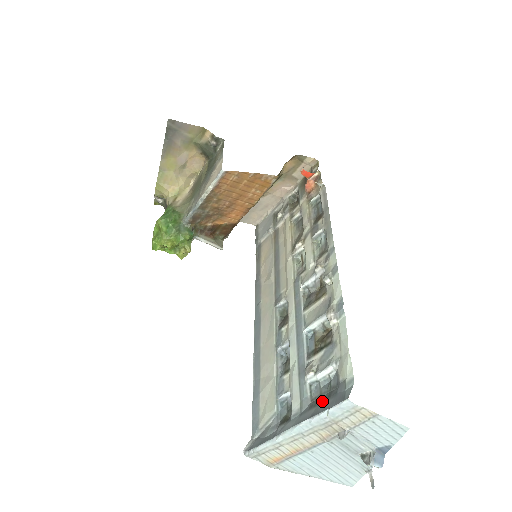
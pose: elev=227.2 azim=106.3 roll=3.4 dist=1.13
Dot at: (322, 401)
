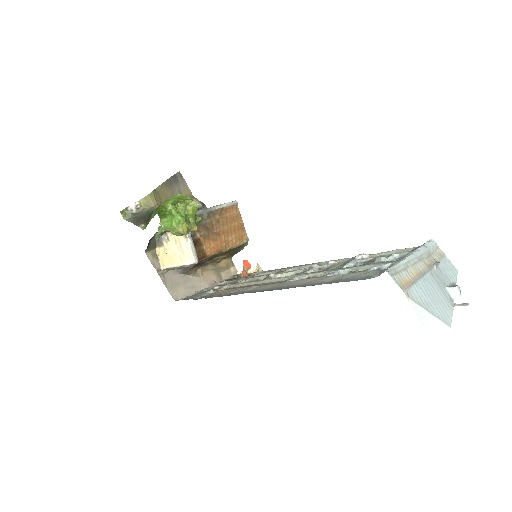
Dot at: occluded
